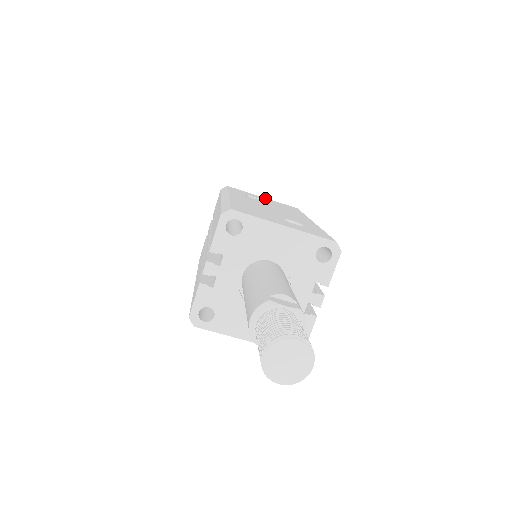
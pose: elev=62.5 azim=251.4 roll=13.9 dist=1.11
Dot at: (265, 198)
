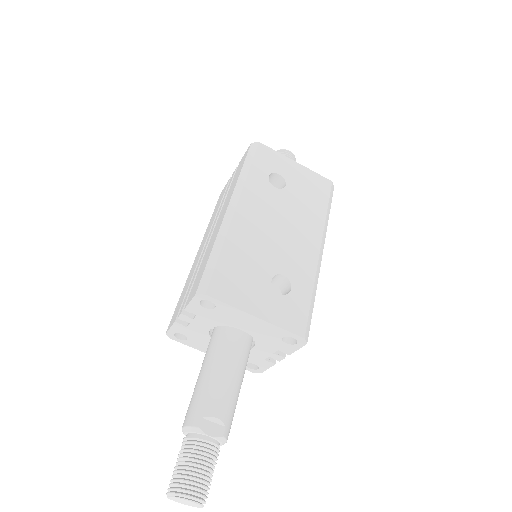
Dot at: (298, 166)
